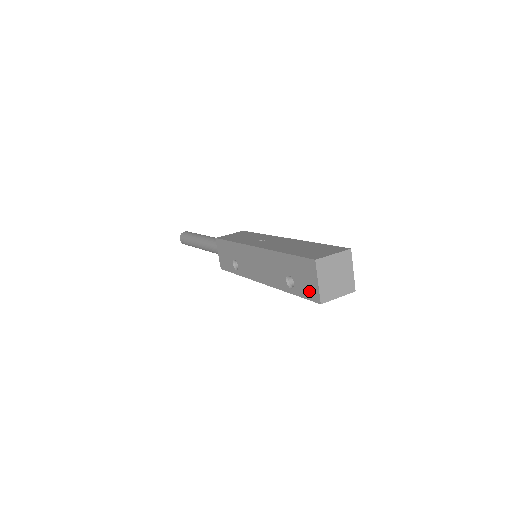
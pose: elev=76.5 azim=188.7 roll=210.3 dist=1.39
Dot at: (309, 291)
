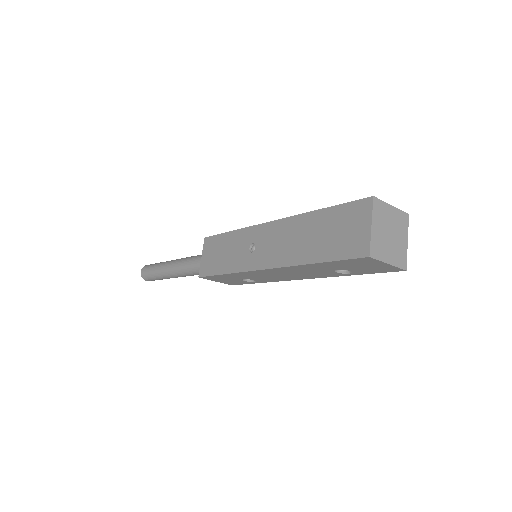
Dot at: (380, 270)
